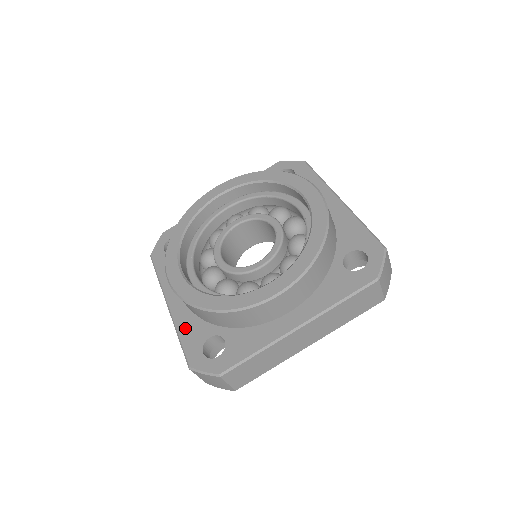
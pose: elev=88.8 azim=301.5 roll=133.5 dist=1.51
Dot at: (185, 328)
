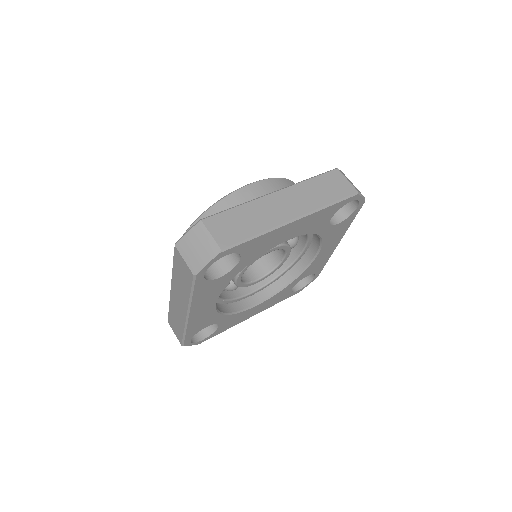
Dot at: occluded
